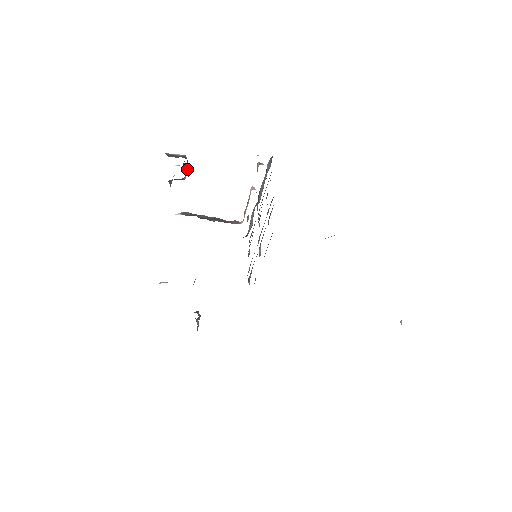
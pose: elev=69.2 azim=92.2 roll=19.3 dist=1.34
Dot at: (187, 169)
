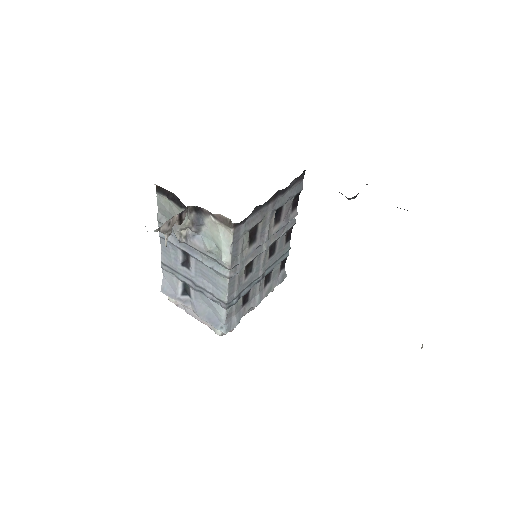
Dot at: occluded
